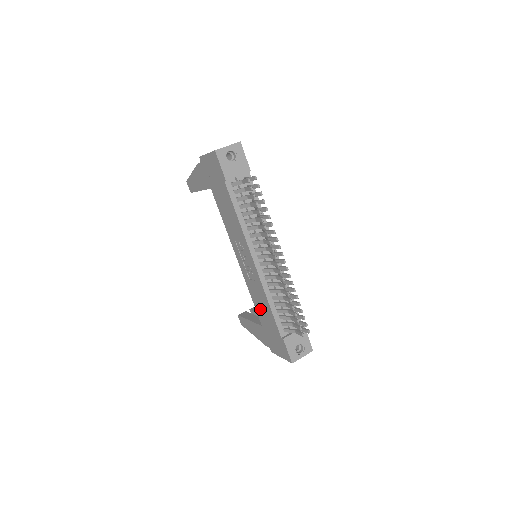
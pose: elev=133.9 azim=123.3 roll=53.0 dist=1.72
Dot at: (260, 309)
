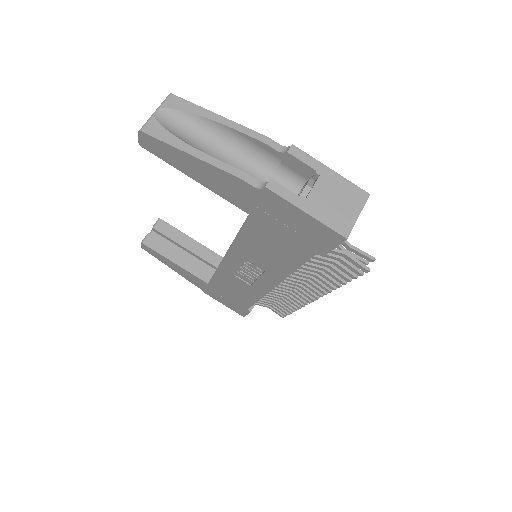
Dot at: (226, 286)
